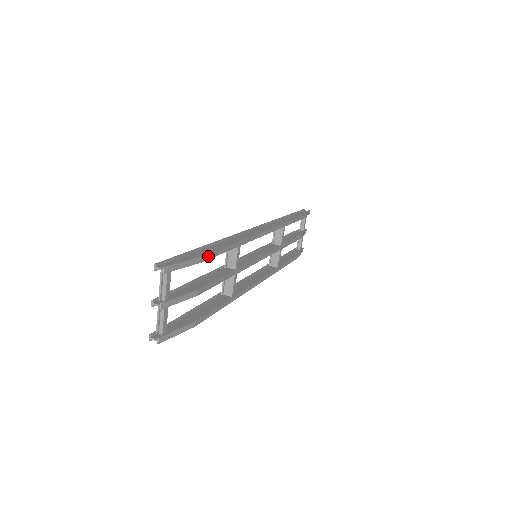
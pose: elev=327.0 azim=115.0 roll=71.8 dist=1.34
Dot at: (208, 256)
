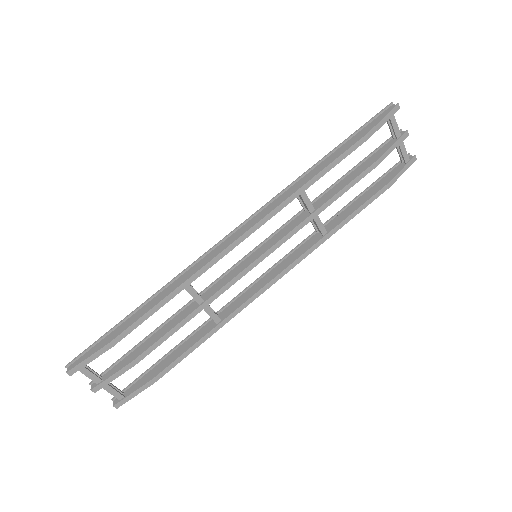
Dot at: (123, 334)
